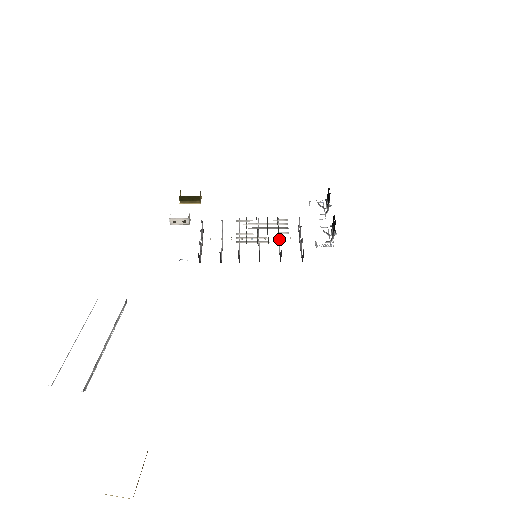
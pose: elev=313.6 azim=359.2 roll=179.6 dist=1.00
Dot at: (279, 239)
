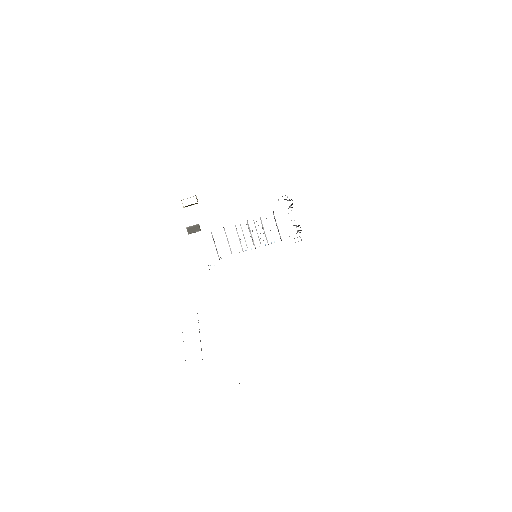
Dot at: occluded
